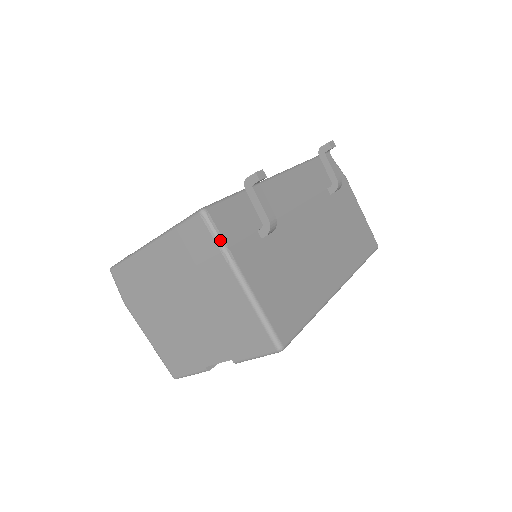
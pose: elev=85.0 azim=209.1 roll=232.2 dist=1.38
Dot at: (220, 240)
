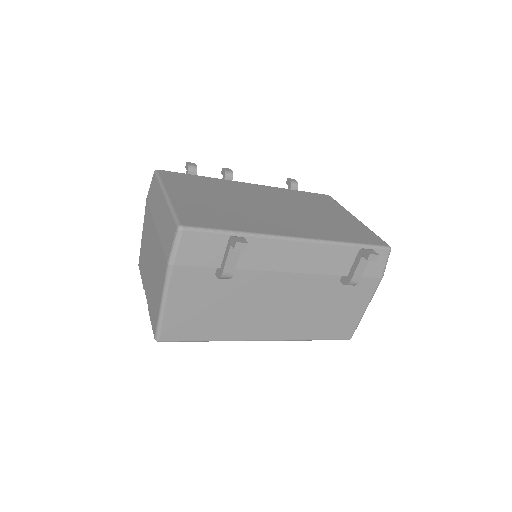
Dot at: (172, 256)
